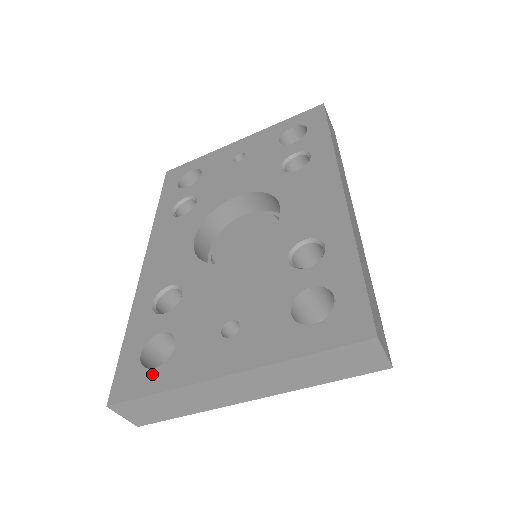
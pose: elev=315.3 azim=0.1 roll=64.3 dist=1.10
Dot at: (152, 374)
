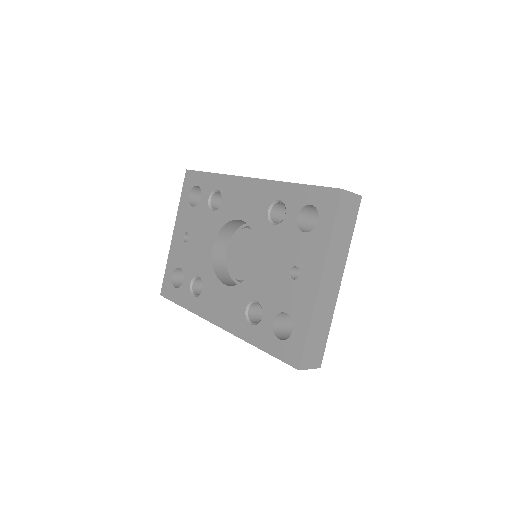
Dot at: (295, 333)
